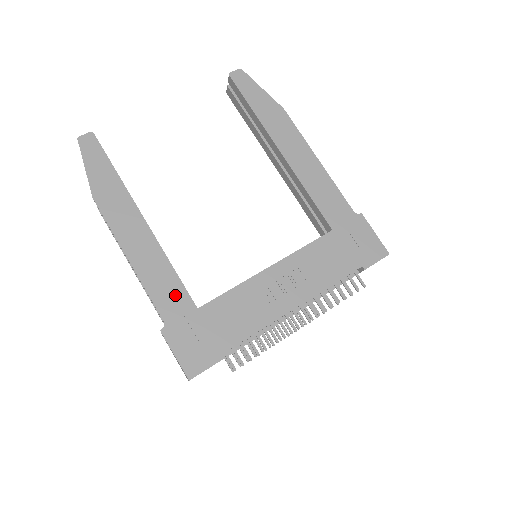
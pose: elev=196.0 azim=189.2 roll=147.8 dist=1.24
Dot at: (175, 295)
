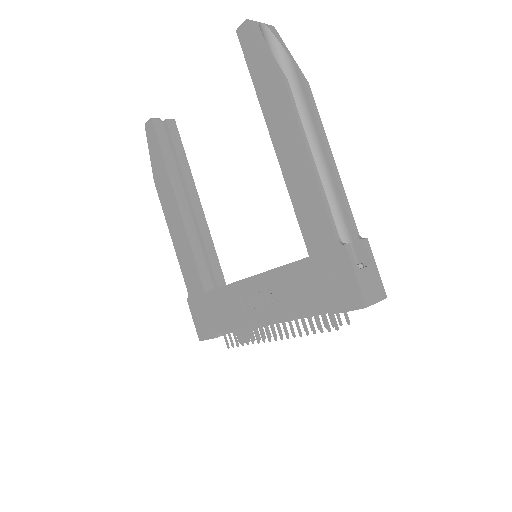
Dot at: (193, 276)
